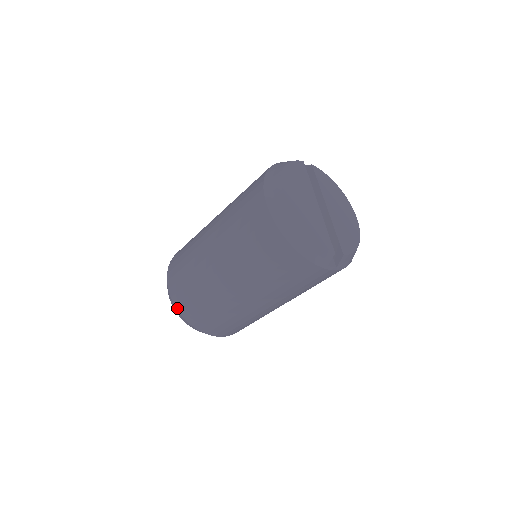
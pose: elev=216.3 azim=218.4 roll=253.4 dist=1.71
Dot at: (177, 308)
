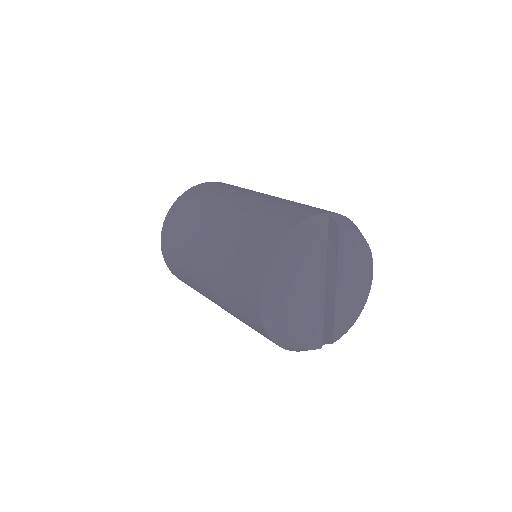
Dot at: (169, 269)
